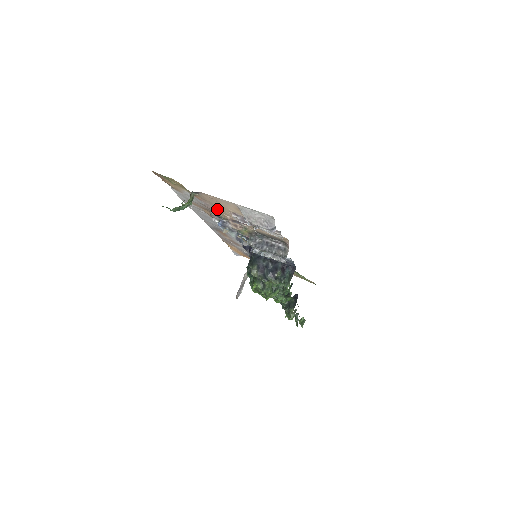
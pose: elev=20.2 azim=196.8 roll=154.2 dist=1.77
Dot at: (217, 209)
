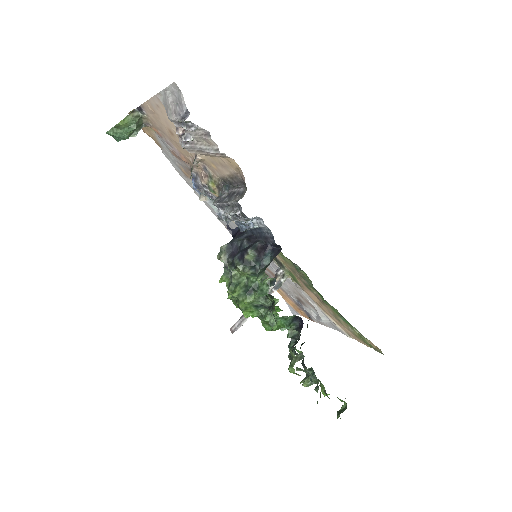
Dot at: (179, 149)
